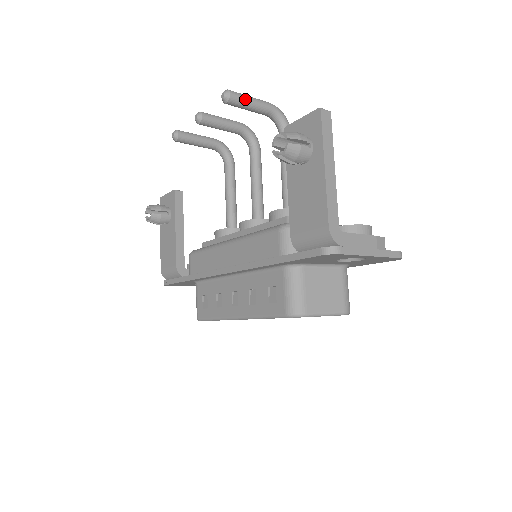
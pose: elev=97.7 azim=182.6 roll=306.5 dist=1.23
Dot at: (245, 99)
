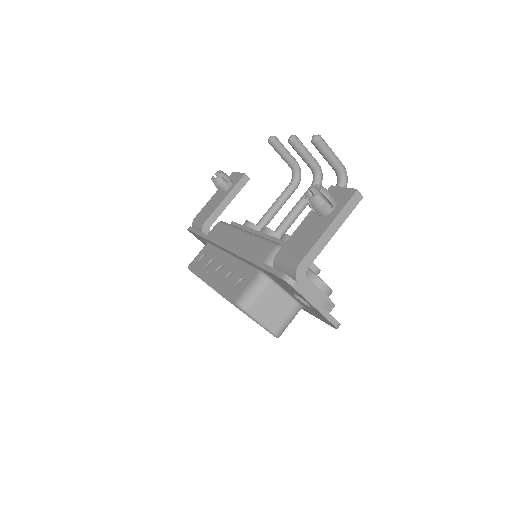
Dot at: (327, 150)
